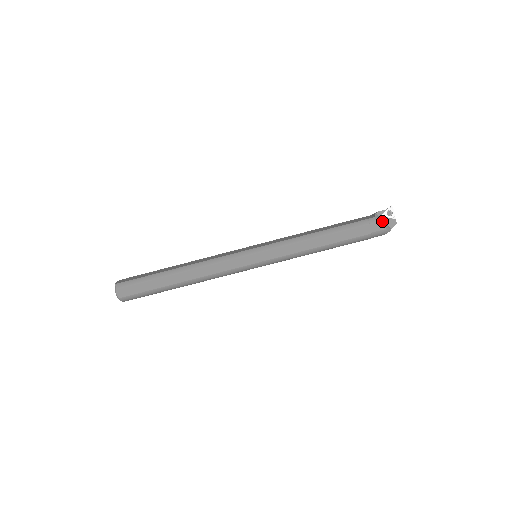
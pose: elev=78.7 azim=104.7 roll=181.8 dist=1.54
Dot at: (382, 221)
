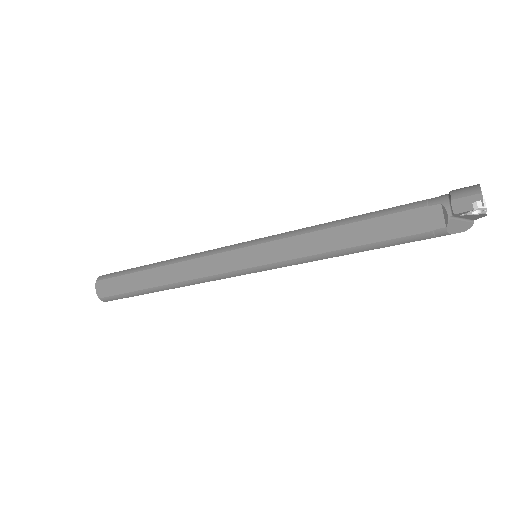
Dot at: (459, 223)
